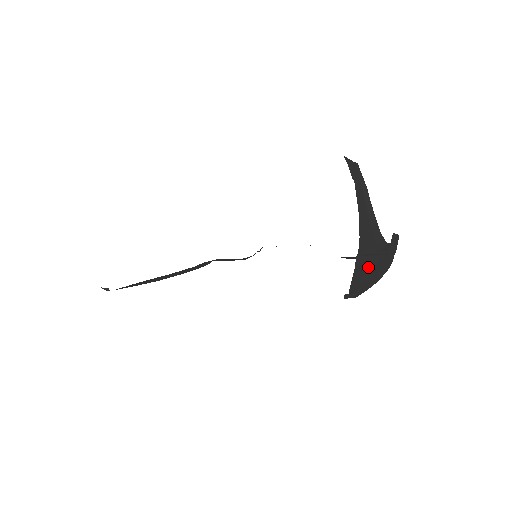
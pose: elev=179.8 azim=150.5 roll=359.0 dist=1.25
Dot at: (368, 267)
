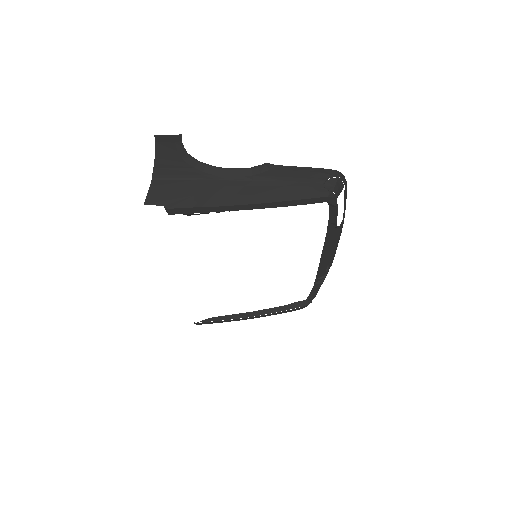
Dot at: (191, 188)
